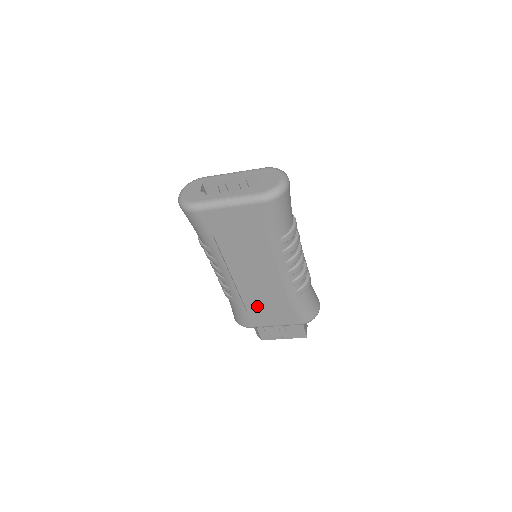
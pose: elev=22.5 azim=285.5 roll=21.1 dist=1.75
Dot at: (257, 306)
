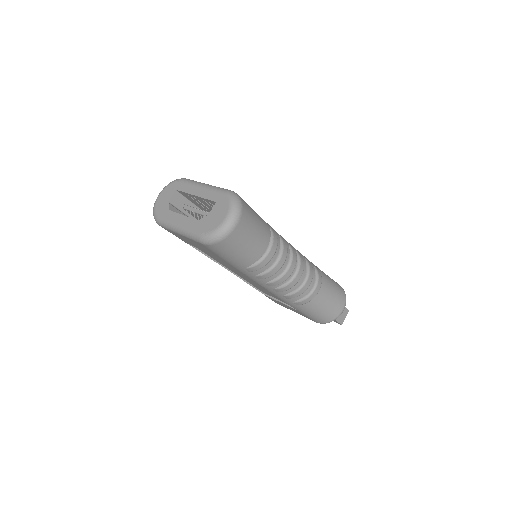
Dot at: (269, 294)
